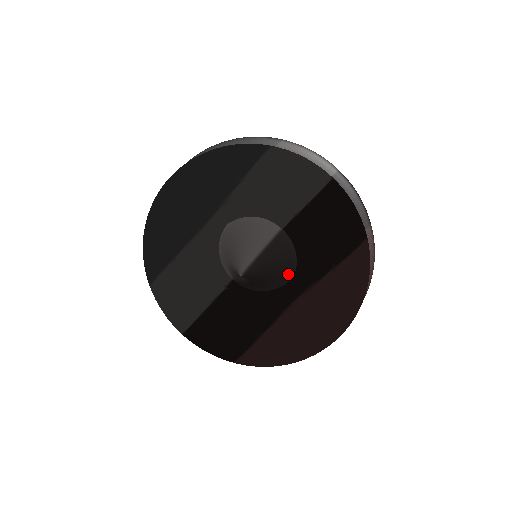
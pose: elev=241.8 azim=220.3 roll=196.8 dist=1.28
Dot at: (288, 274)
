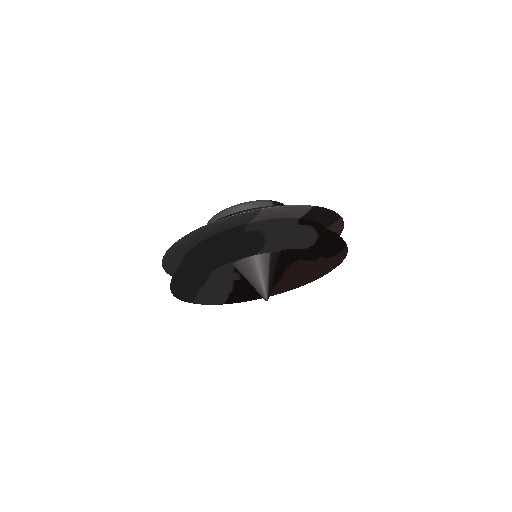
Dot at: occluded
